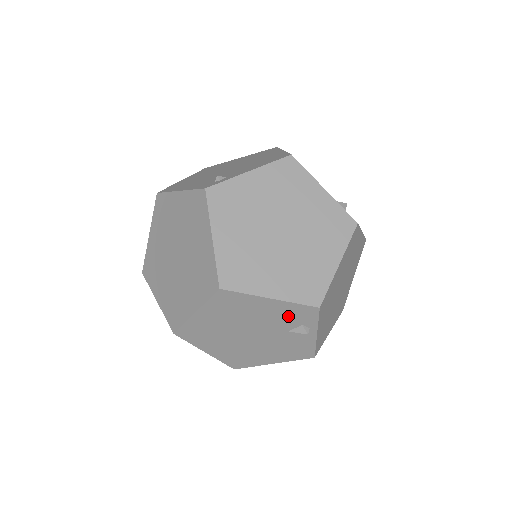
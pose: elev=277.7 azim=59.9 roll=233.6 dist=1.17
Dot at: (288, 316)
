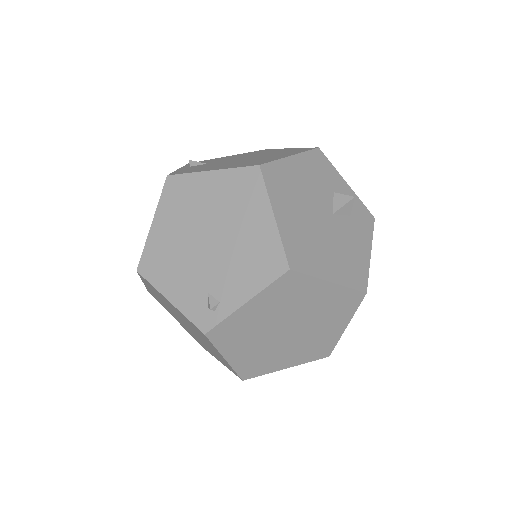
Dot at: occluded
